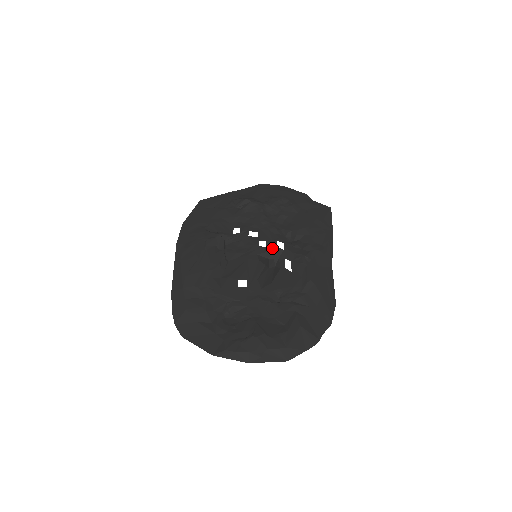
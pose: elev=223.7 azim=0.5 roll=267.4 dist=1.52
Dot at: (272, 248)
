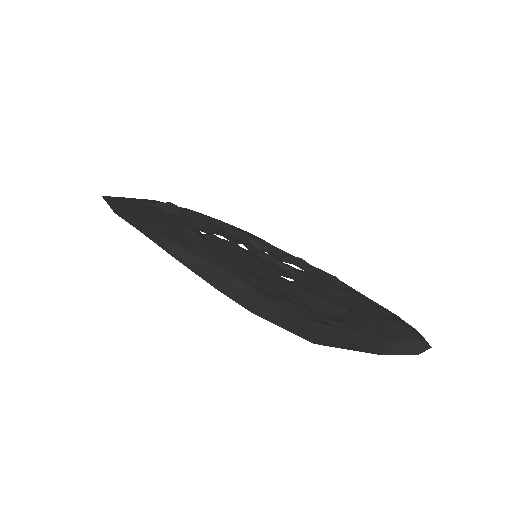
Dot at: (258, 251)
